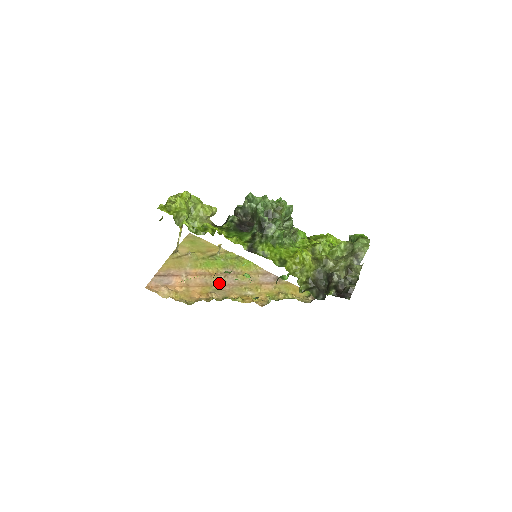
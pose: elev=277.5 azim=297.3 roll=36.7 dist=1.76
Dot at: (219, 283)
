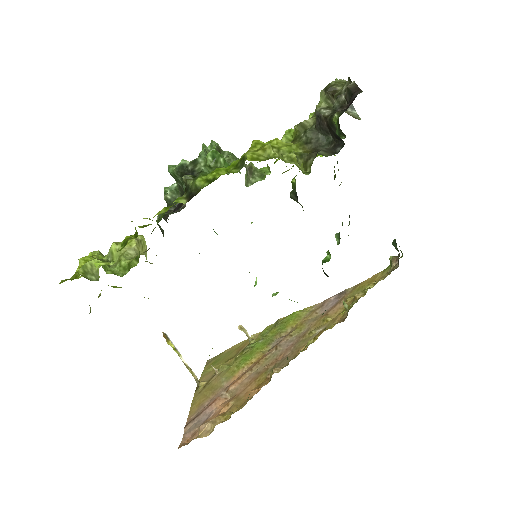
Dot at: (274, 359)
